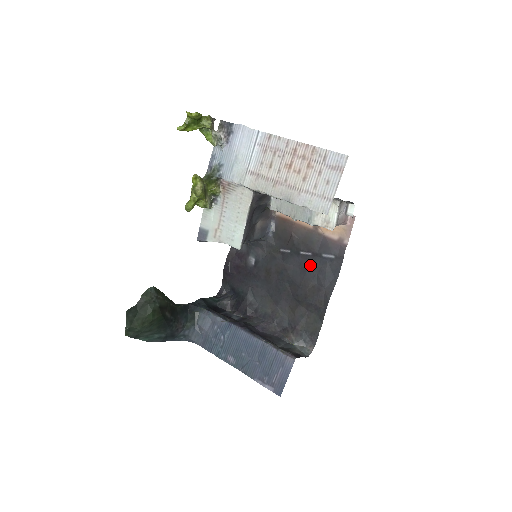
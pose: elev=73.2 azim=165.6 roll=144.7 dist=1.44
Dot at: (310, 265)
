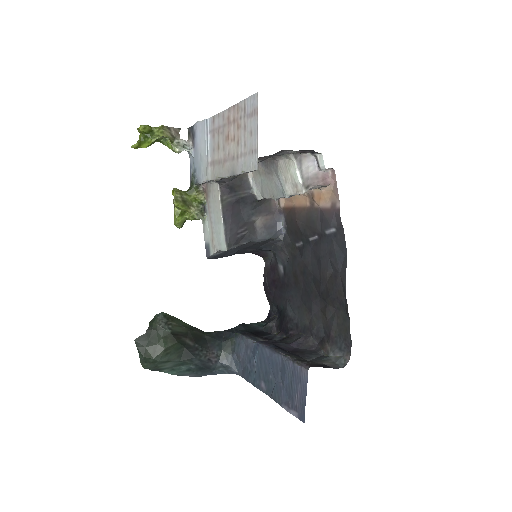
Dot at: (321, 251)
